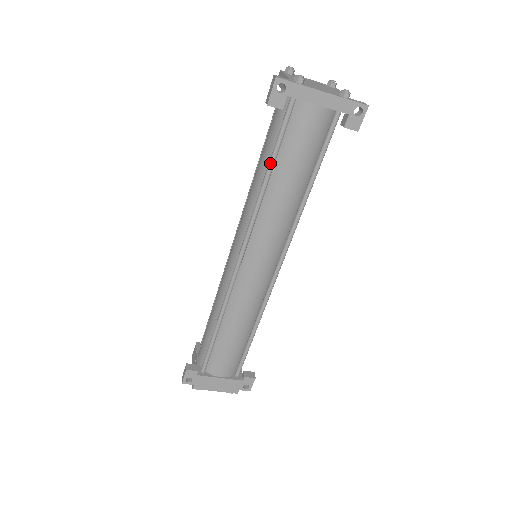
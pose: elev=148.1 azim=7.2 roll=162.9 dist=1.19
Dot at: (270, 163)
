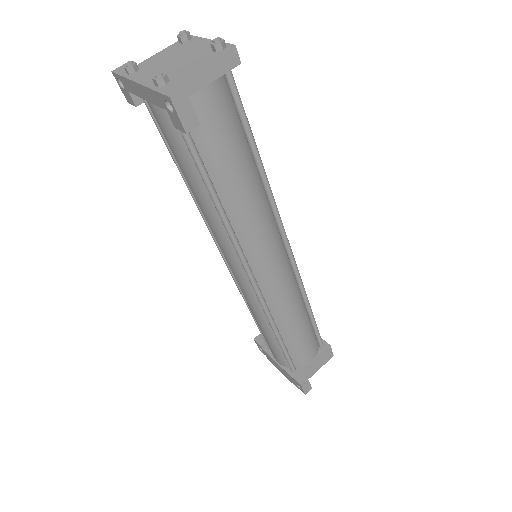
Dot at: (175, 163)
